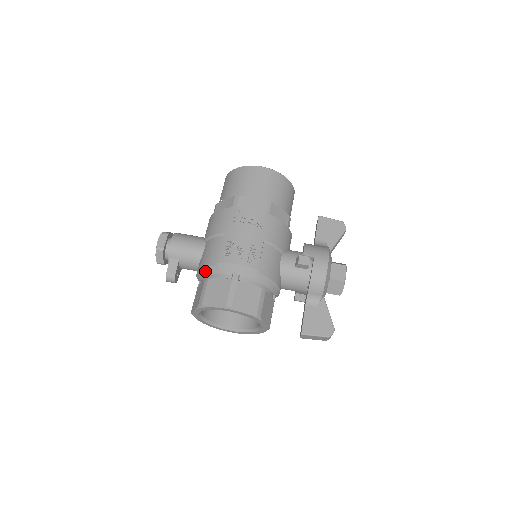
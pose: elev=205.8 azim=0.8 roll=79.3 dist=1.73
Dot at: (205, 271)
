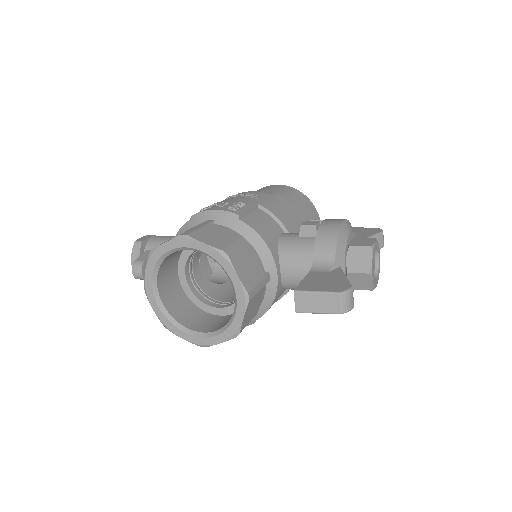
Dot at: occluded
